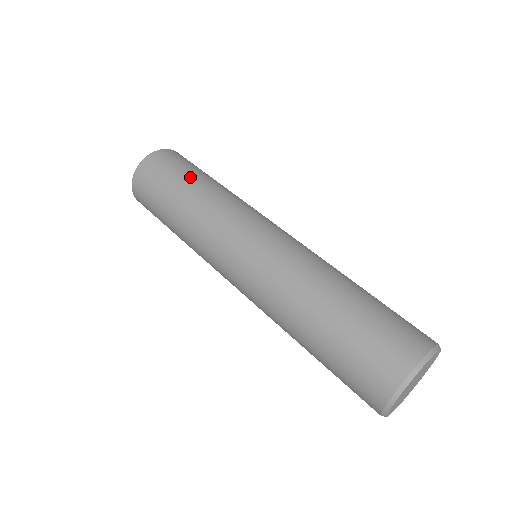
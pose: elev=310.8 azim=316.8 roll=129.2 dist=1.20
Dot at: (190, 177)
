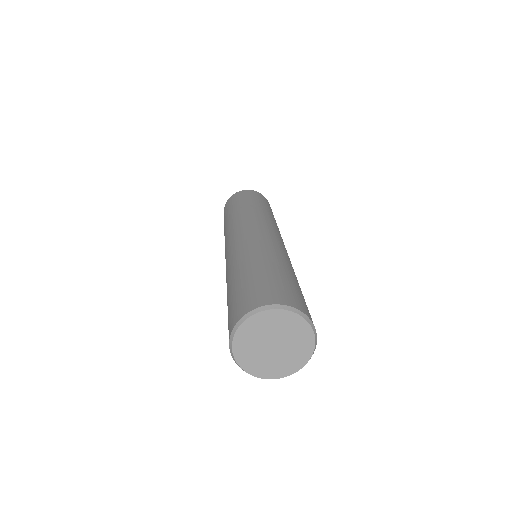
Dot at: (268, 208)
